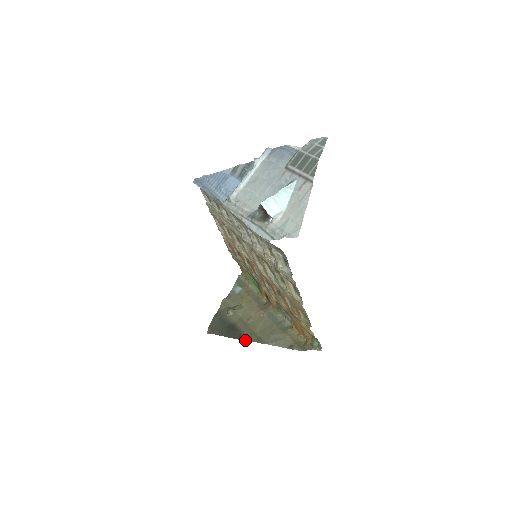
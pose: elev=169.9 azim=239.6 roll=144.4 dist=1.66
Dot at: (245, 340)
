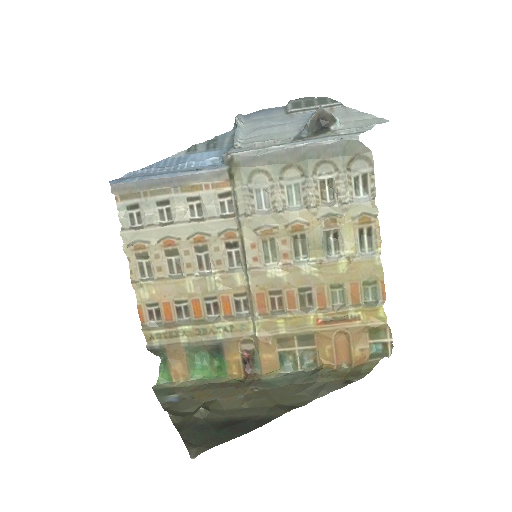
Dot at: (276, 417)
